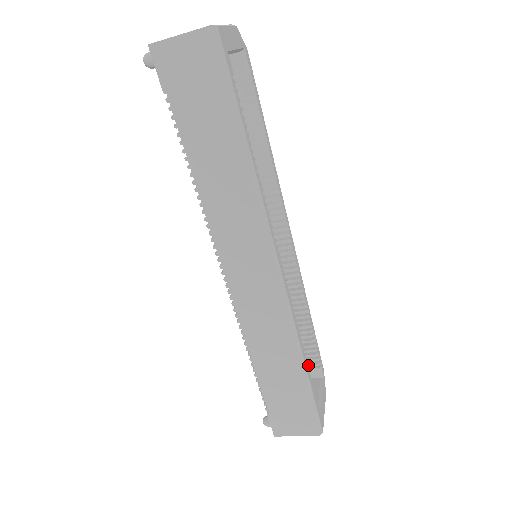
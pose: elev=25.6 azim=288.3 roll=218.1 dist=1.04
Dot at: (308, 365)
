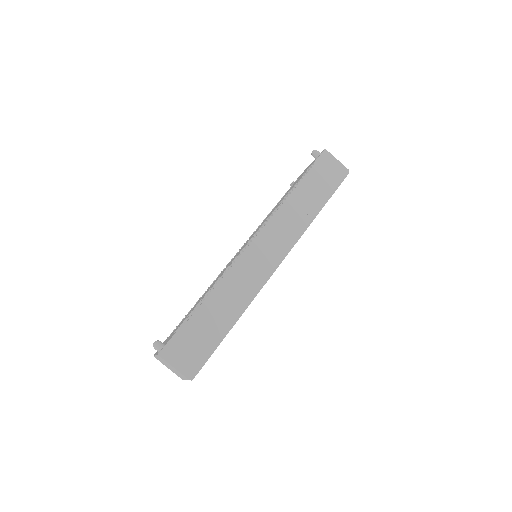
Dot at: occluded
